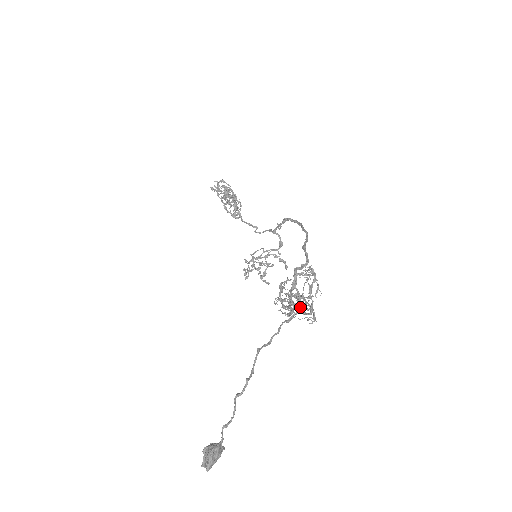
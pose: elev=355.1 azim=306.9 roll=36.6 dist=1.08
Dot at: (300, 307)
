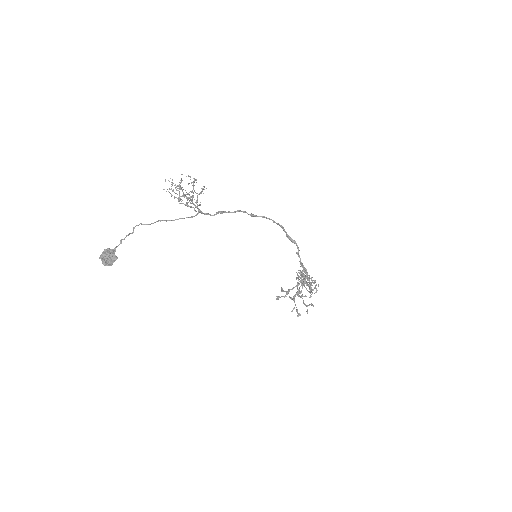
Dot at: (172, 184)
